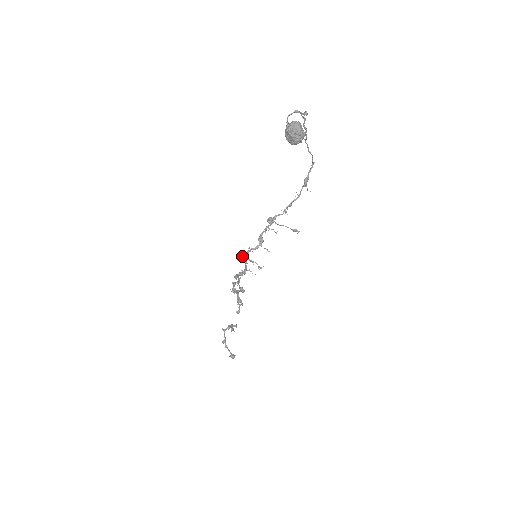
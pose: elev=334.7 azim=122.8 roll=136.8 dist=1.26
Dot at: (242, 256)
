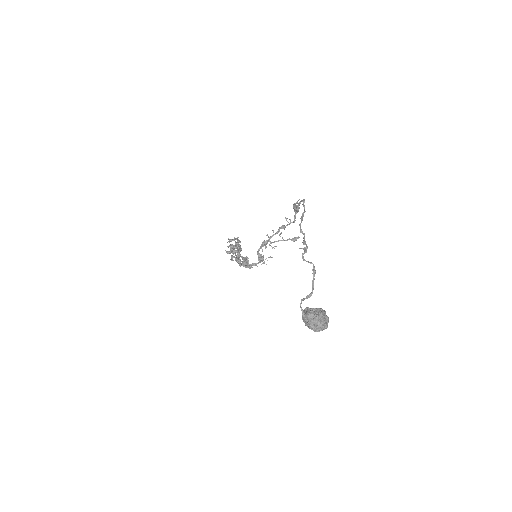
Dot at: (243, 265)
